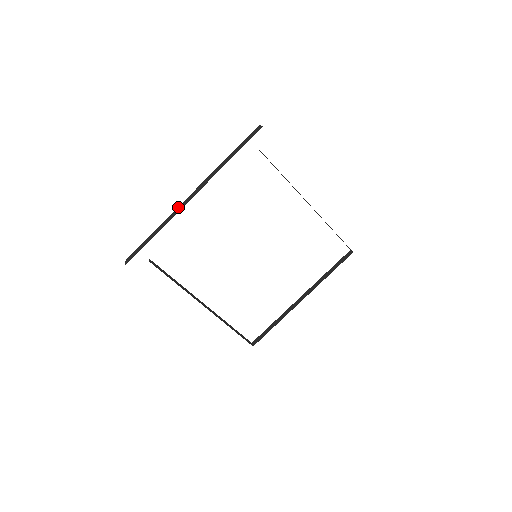
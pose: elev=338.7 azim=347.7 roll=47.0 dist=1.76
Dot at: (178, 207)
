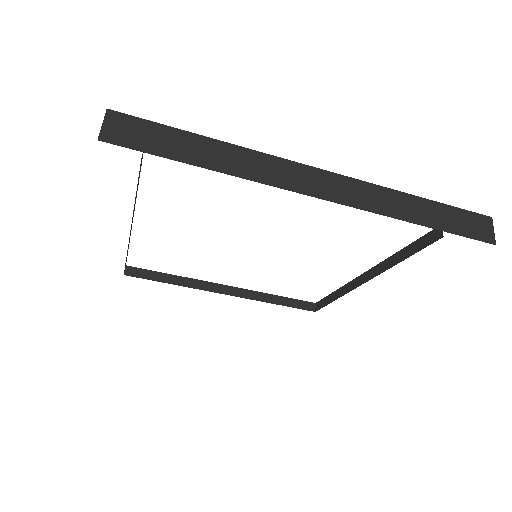
Dot at: occluded
